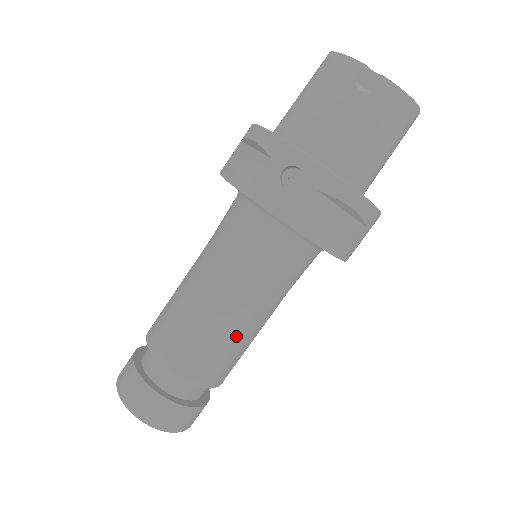
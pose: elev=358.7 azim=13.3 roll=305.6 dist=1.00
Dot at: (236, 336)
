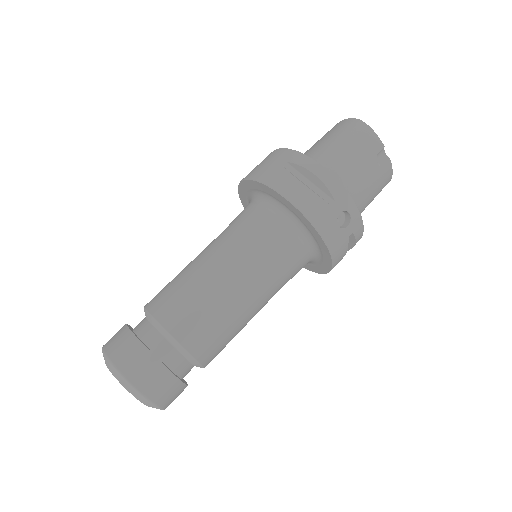
Dot at: occluded
